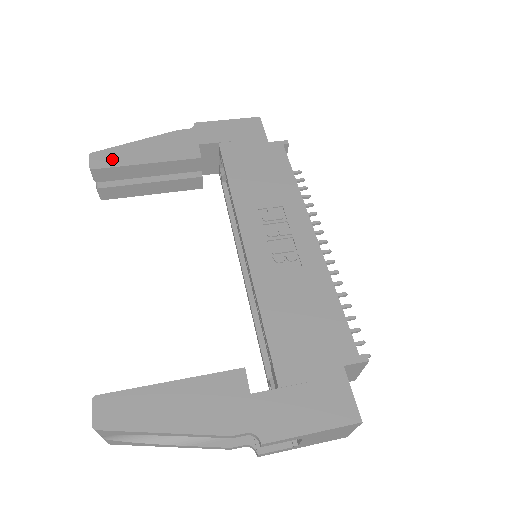
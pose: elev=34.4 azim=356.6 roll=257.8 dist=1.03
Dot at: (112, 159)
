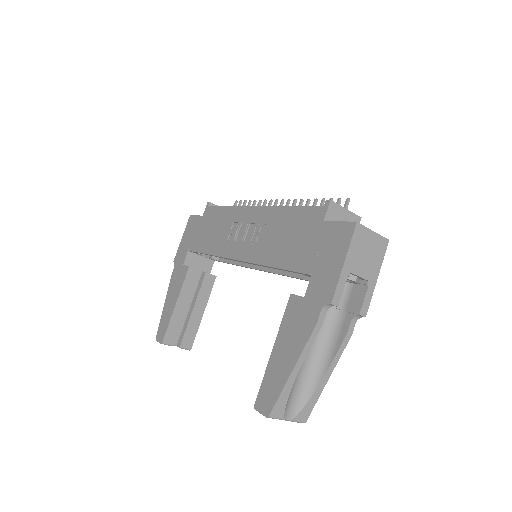
Dot at: (164, 327)
